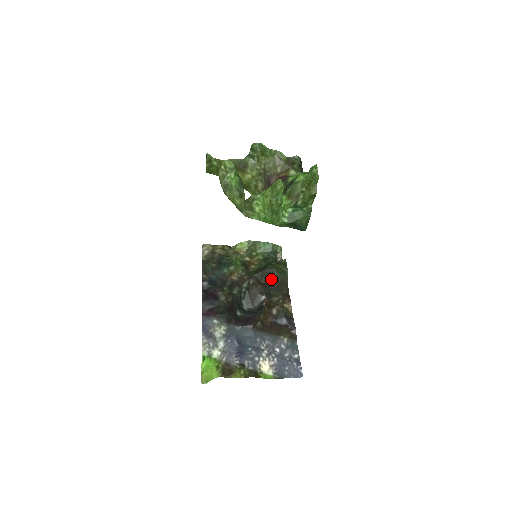
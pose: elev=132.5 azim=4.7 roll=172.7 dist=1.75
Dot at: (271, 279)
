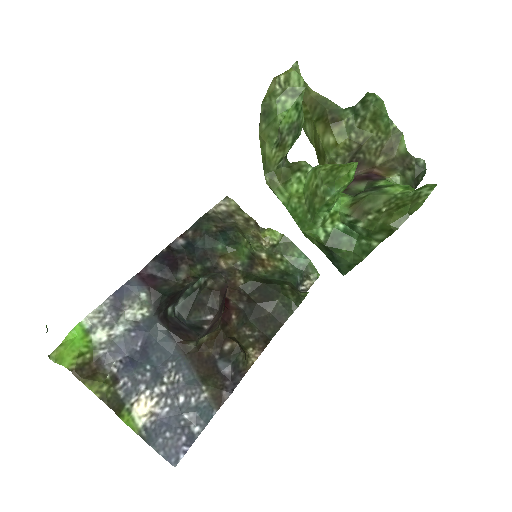
Dot at: (265, 303)
